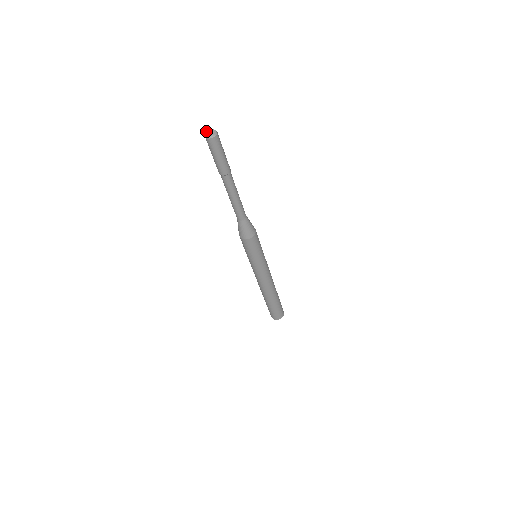
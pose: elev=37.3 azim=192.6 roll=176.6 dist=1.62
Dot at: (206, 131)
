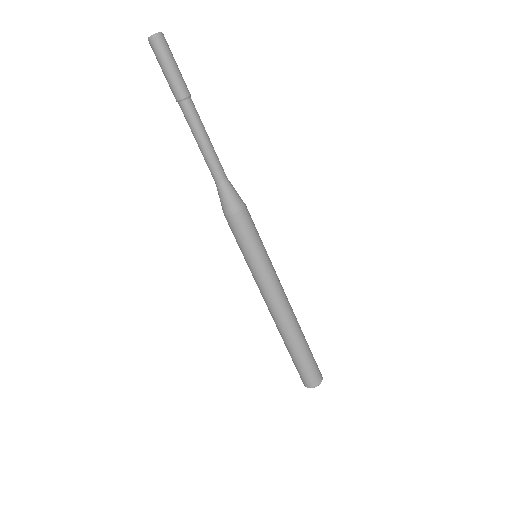
Dot at: (148, 38)
